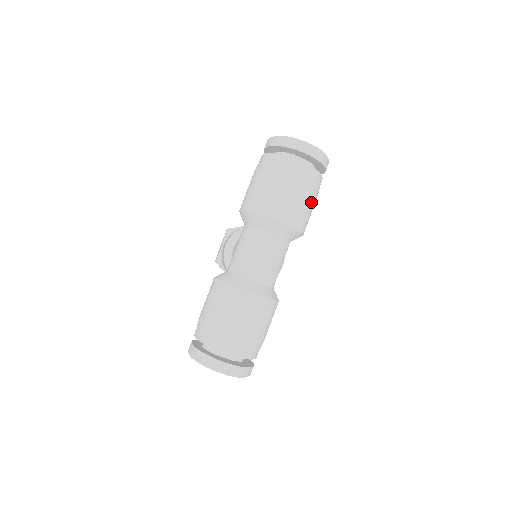
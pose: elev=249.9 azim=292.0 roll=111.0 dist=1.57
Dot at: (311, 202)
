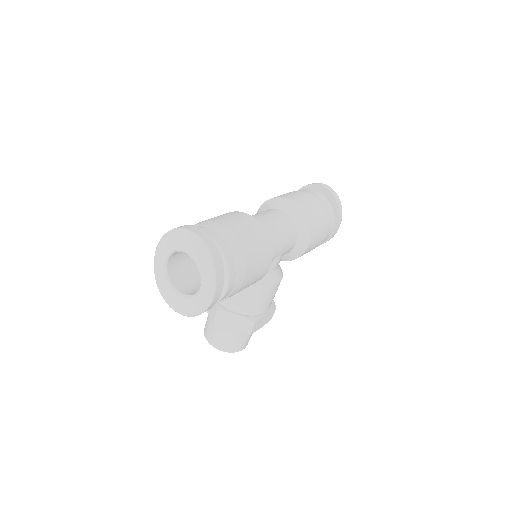
Dot at: (323, 219)
